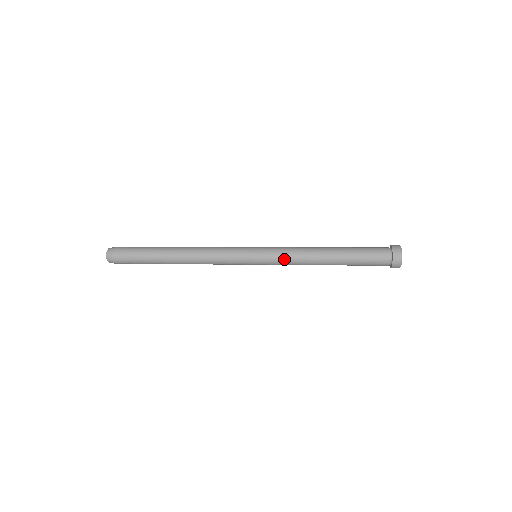
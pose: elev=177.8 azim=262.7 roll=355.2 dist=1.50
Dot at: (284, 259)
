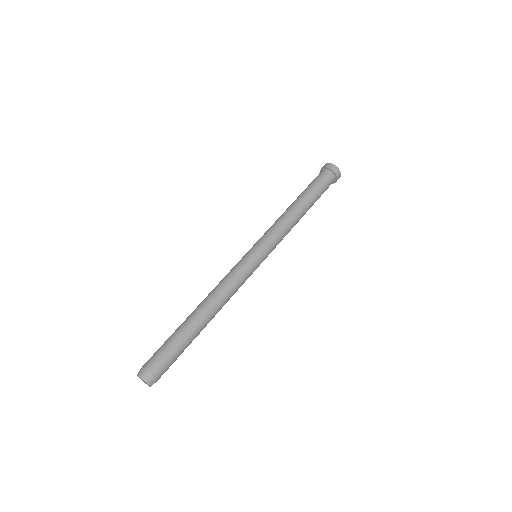
Dot at: (280, 241)
